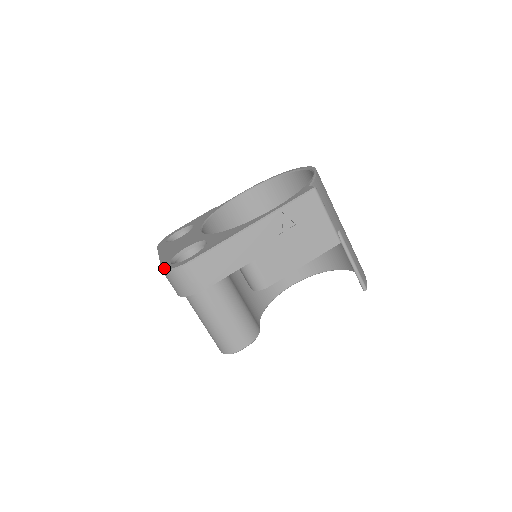
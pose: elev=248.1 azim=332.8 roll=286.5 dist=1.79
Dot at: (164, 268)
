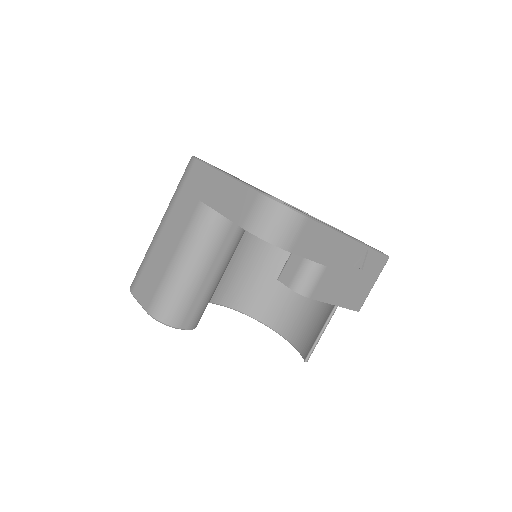
Dot at: occluded
